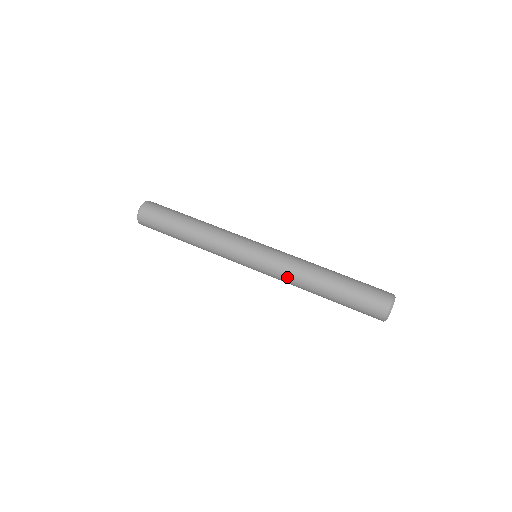
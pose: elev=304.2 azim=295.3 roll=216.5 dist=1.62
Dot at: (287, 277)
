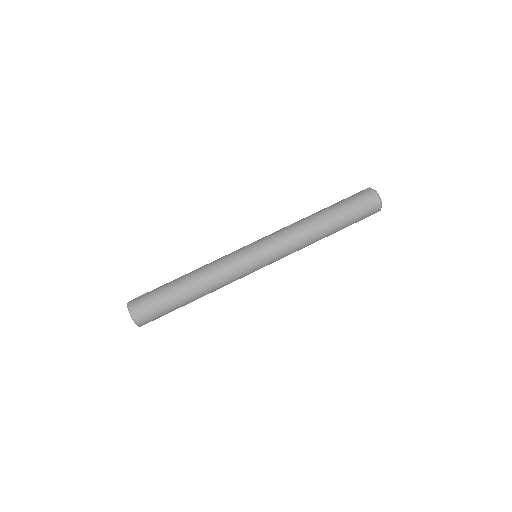
Dot at: (296, 249)
